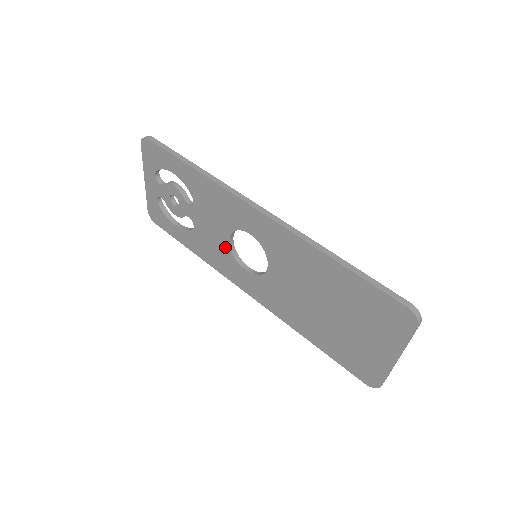
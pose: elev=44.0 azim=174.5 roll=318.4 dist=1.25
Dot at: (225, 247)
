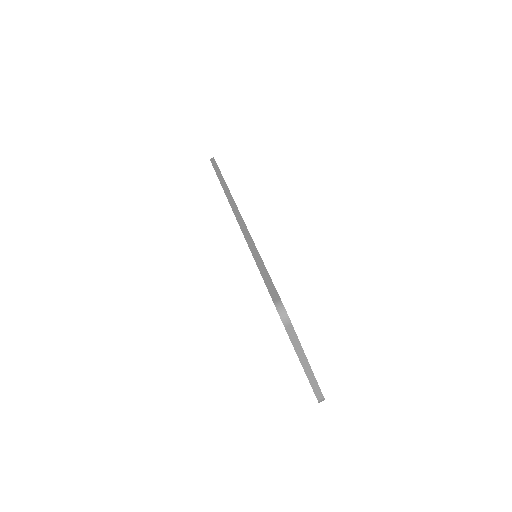
Dot at: occluded
